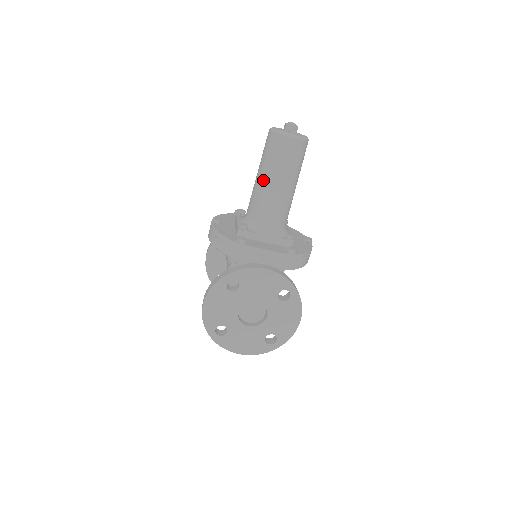
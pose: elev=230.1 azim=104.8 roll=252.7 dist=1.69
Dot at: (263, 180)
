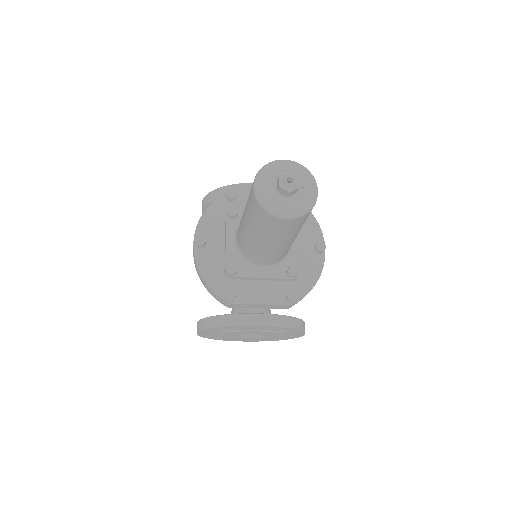
Dot at: (251, 236)
